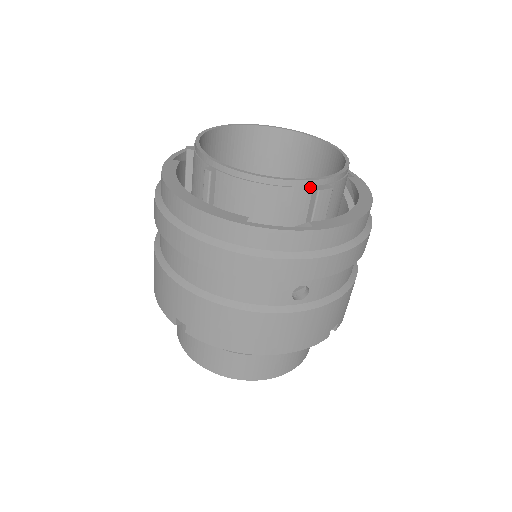
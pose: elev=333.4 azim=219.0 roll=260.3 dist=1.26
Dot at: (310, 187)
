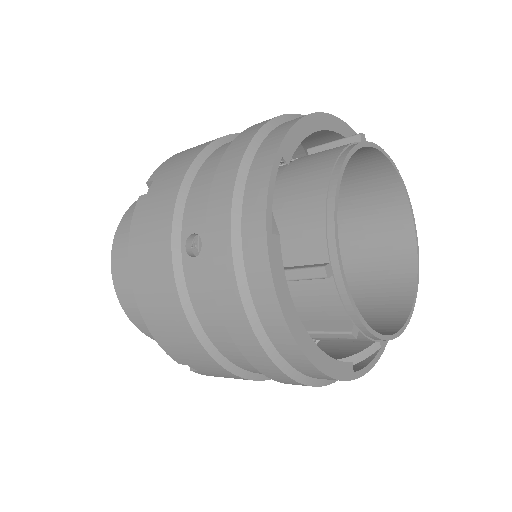
Dot at: occluded
